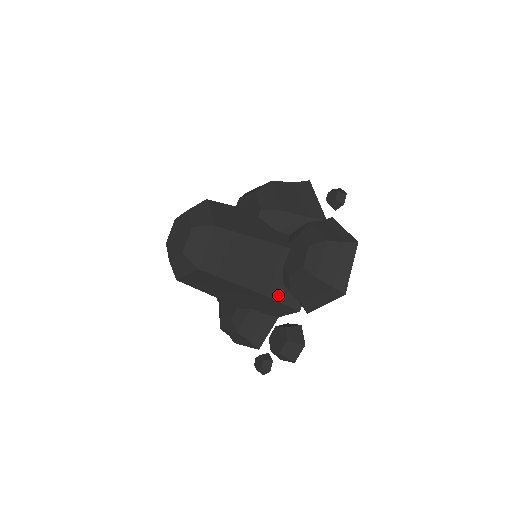
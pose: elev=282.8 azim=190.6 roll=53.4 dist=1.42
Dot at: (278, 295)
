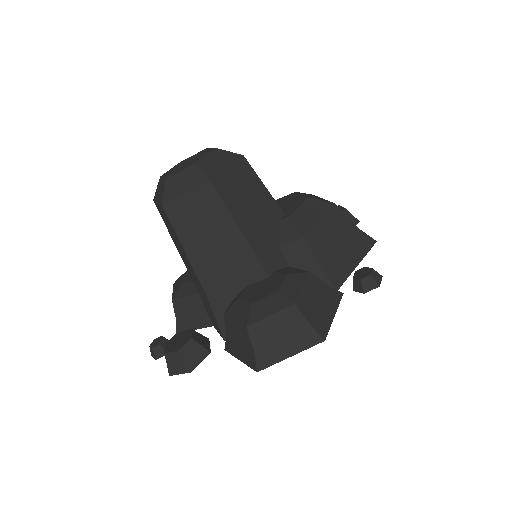
Dot at: (218, 305)
